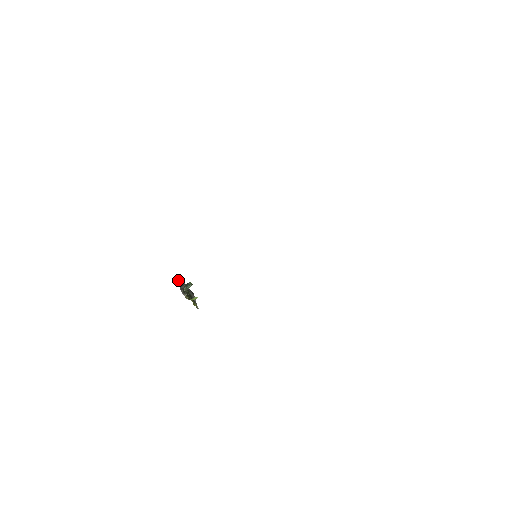
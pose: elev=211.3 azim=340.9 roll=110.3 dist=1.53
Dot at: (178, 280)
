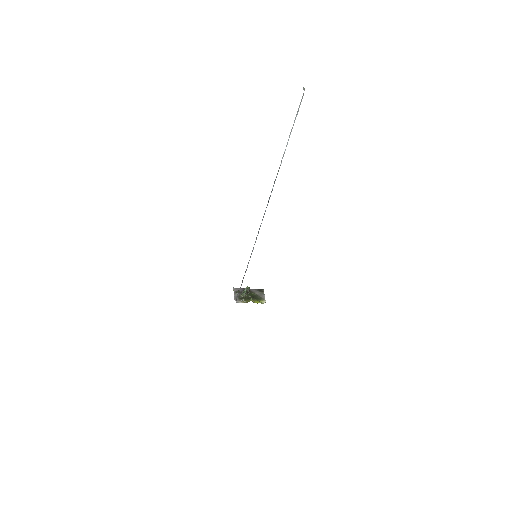
Dot at: (235, 290)
